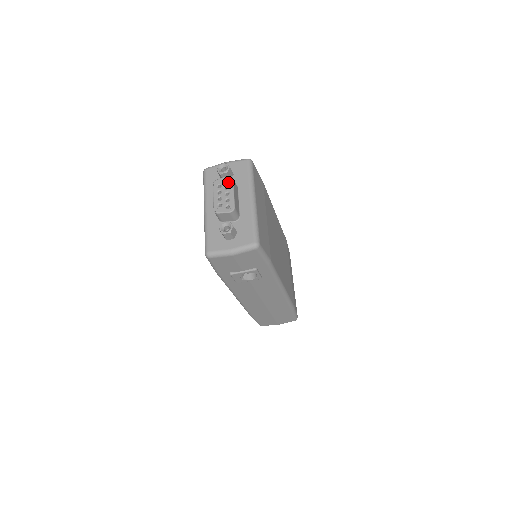
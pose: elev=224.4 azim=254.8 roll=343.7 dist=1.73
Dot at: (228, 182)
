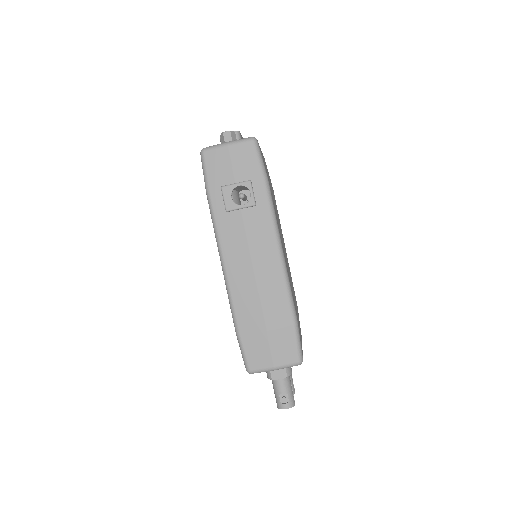
Dot at: occluded
